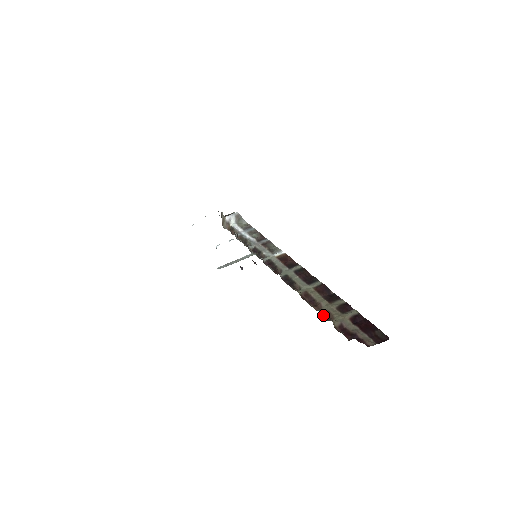
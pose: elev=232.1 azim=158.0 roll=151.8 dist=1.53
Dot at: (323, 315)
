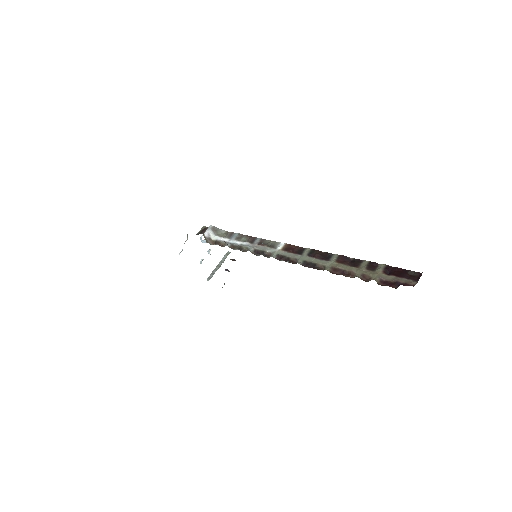
Dot at: (361, 279)
